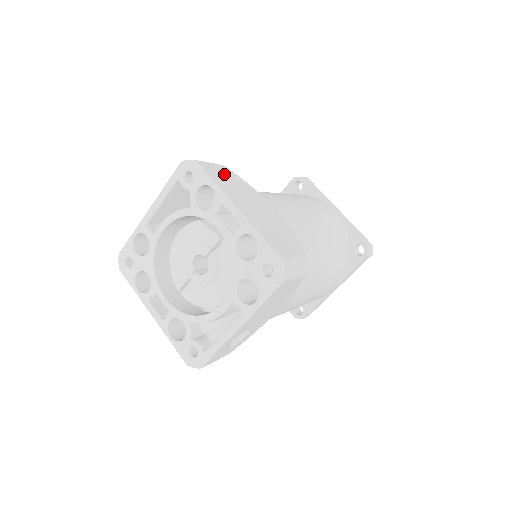
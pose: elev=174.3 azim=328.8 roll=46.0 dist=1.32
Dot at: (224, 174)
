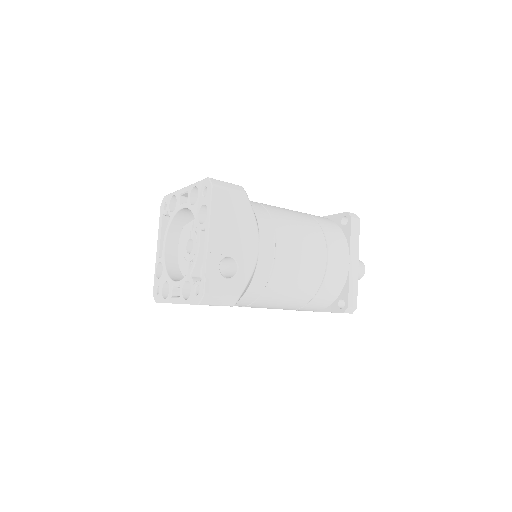
Dot at: occluded
